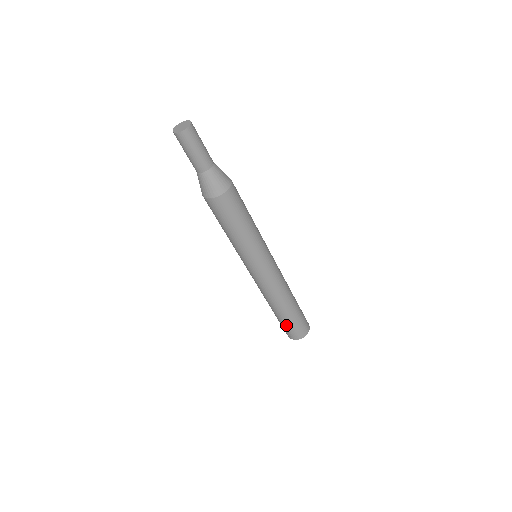
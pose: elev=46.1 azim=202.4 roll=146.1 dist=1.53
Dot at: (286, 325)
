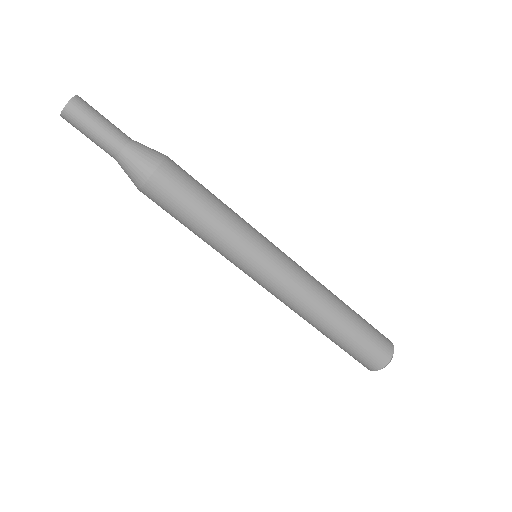
Dot at: (358, 345)
